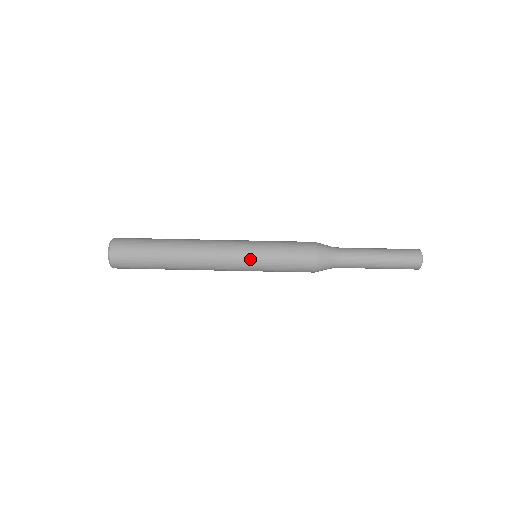
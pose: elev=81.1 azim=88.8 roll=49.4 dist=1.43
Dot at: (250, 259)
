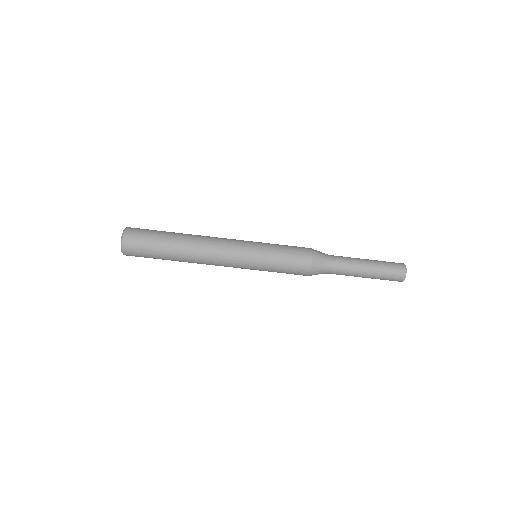
Dot at: (252, 246)
